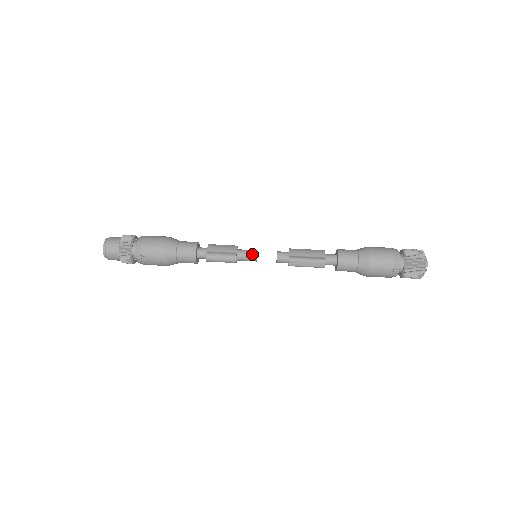
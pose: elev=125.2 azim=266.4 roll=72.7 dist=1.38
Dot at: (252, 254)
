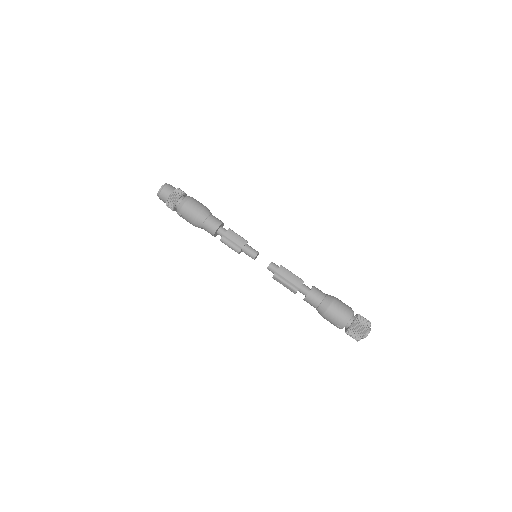
Dot at: (253, 255)
